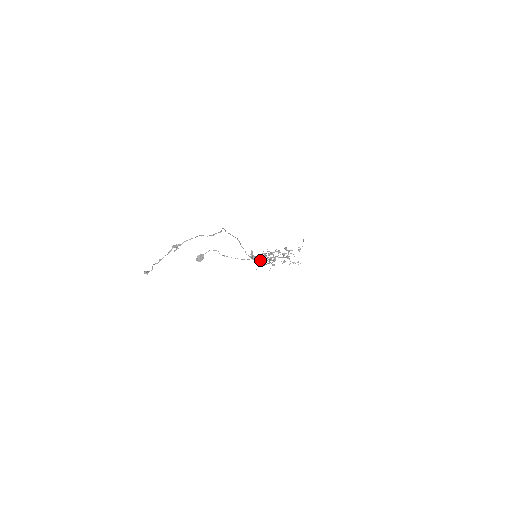
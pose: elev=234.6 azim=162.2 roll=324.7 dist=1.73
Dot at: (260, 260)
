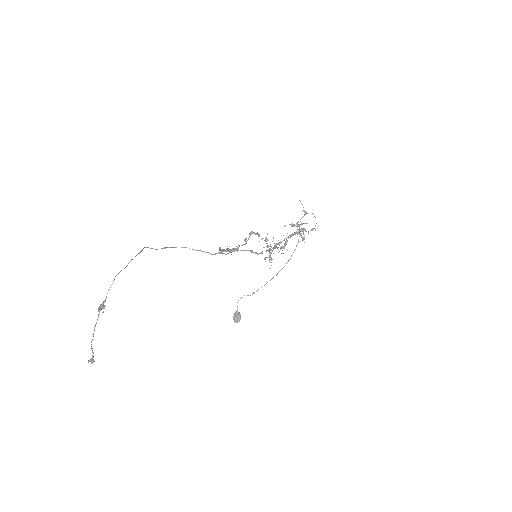
Dot at: (237, 248)
